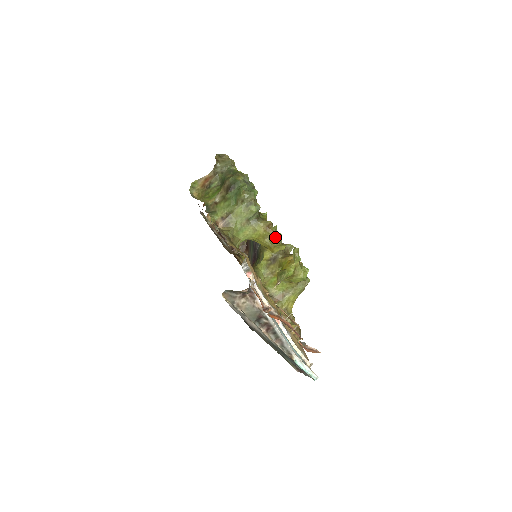
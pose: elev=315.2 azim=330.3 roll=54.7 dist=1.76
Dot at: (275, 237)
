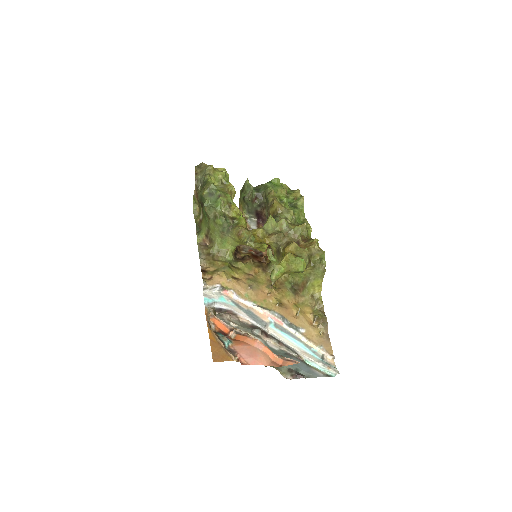
Dot at: (277, 226)
